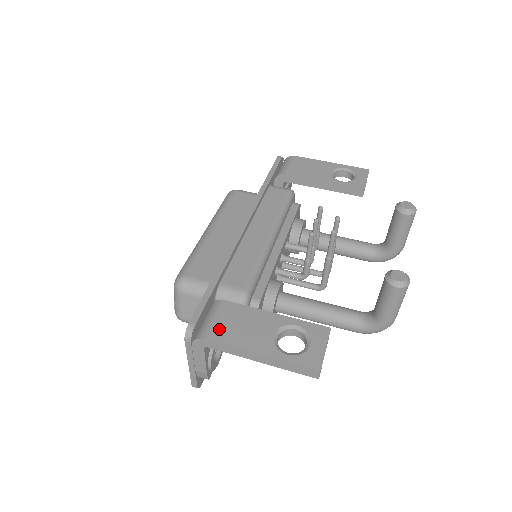
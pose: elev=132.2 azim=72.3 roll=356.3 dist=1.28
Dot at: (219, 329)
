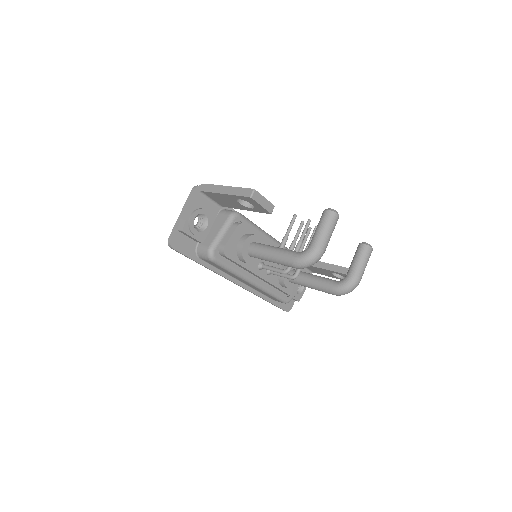
Dot at: occluded
